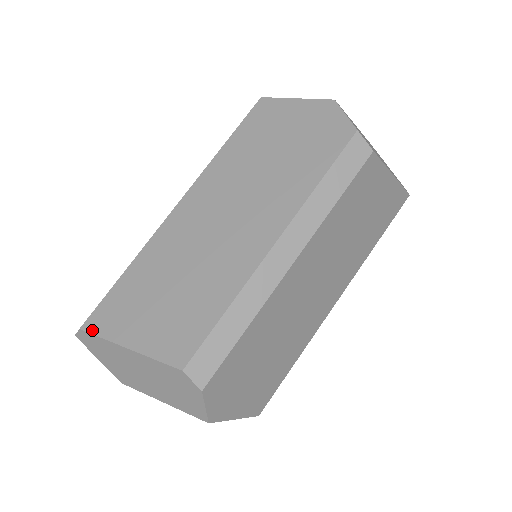
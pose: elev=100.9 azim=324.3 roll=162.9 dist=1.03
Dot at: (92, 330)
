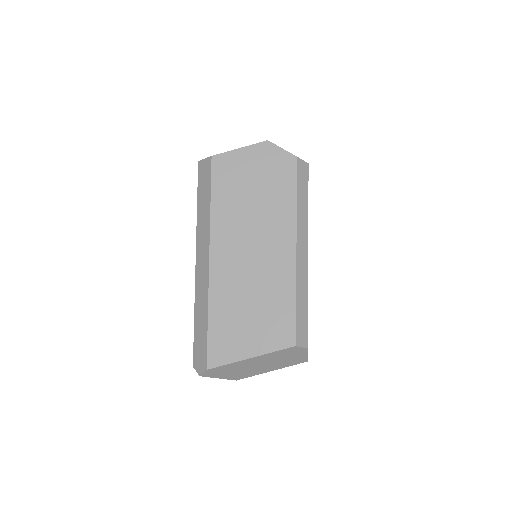
Dot at: (217, 365)
